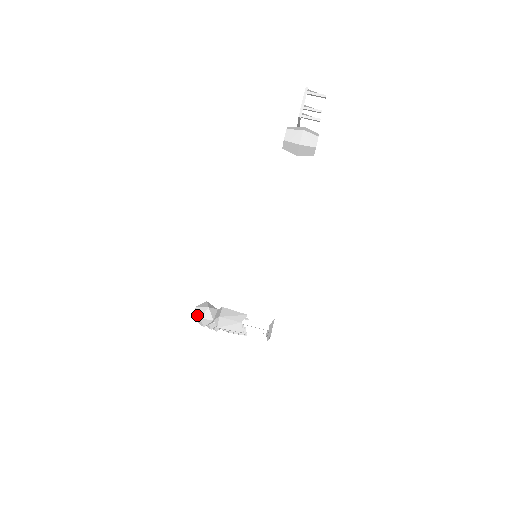
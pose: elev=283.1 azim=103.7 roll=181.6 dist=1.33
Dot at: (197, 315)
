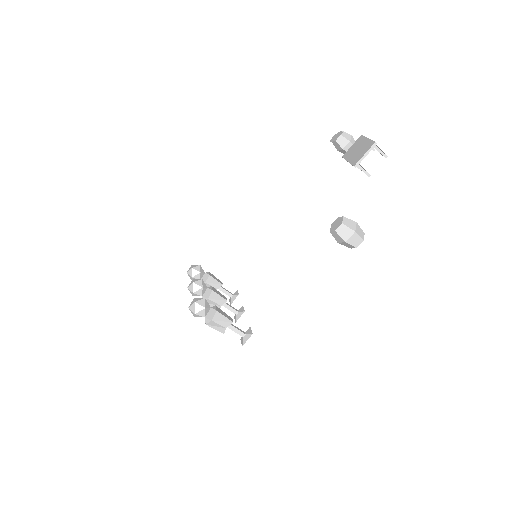
Dot at: (194, 309)
